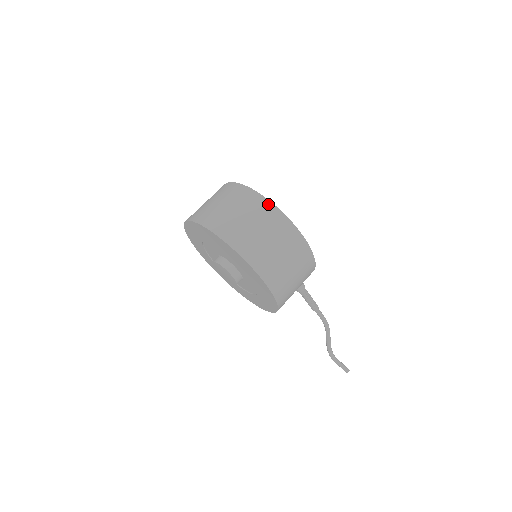
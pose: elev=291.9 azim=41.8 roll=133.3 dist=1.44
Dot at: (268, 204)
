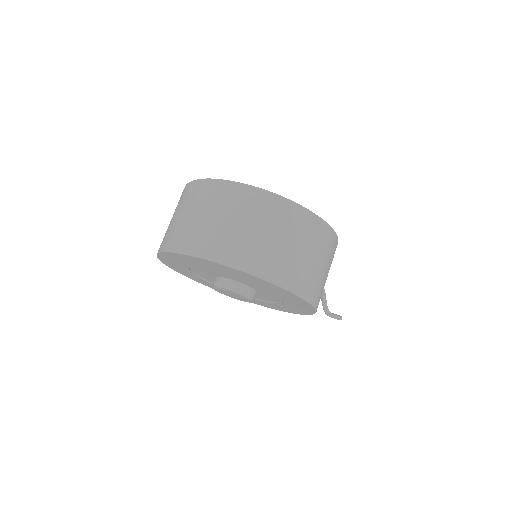
Dot at: (288, 204)
